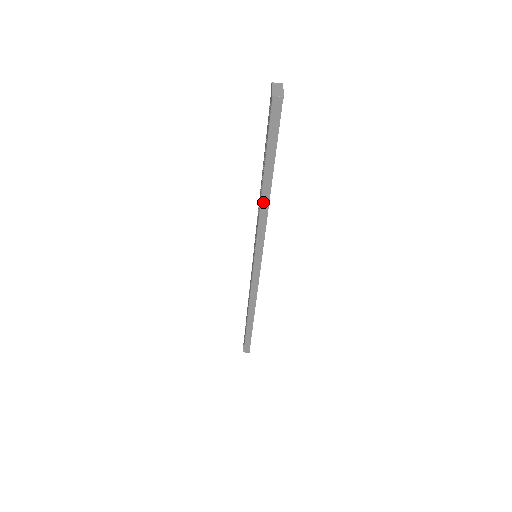
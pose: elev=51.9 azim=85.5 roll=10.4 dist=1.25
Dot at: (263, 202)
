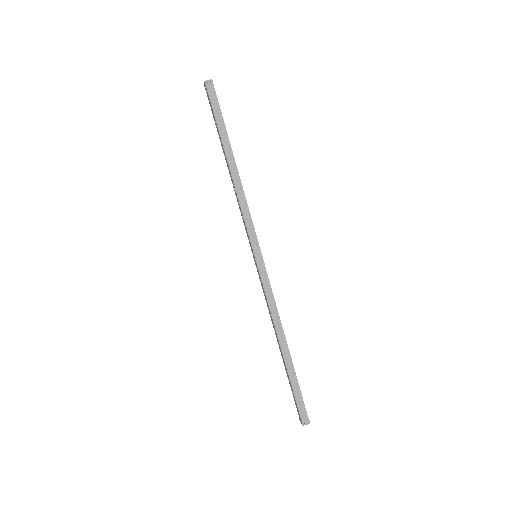
Dot at: (234, 178)
